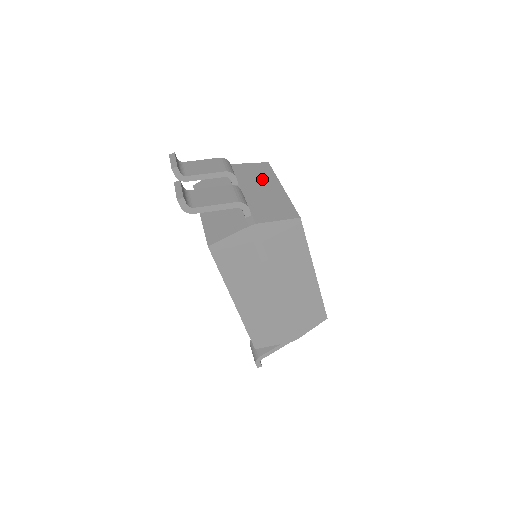
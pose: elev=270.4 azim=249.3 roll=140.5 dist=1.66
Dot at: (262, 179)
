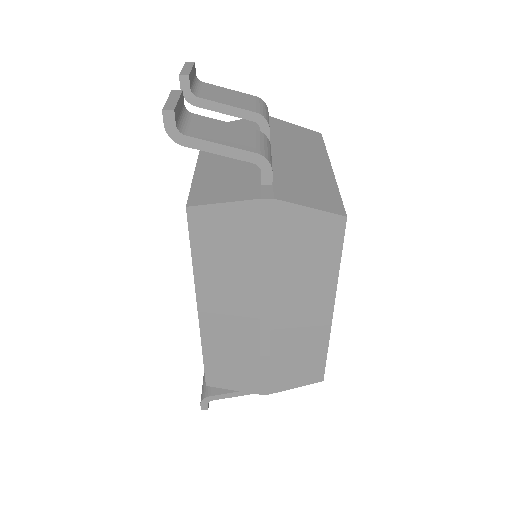
Dot at: (306, 148)
